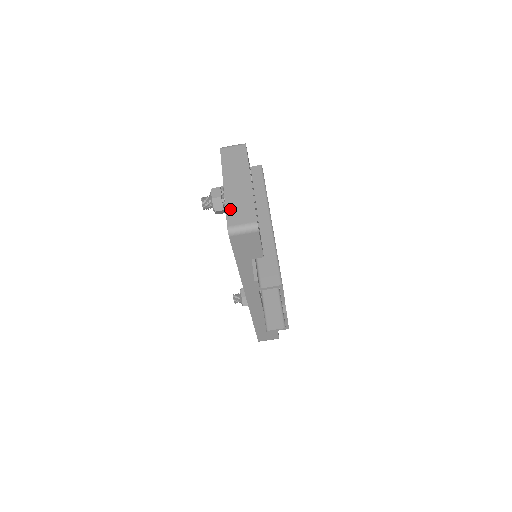
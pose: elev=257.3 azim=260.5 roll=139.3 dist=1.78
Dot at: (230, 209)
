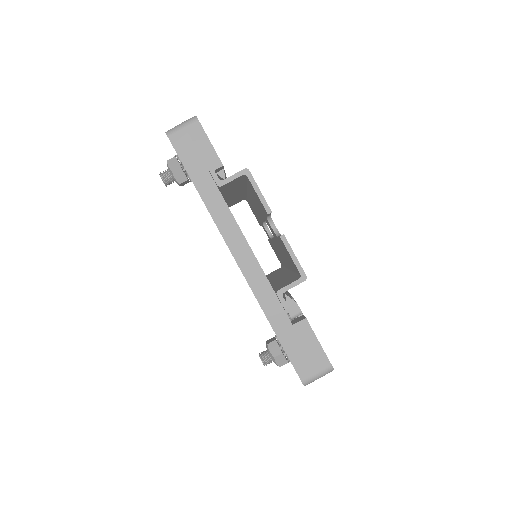
Dot at: occluded
